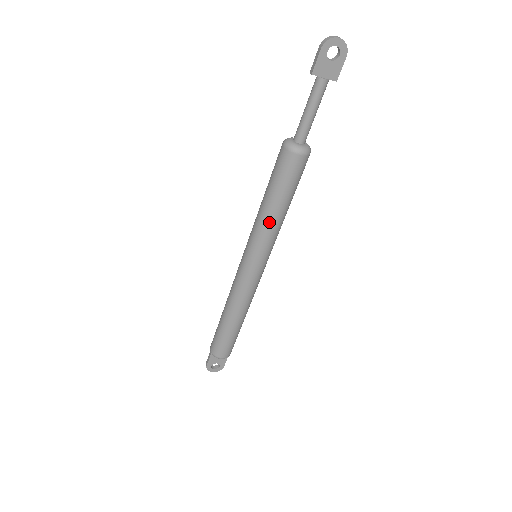
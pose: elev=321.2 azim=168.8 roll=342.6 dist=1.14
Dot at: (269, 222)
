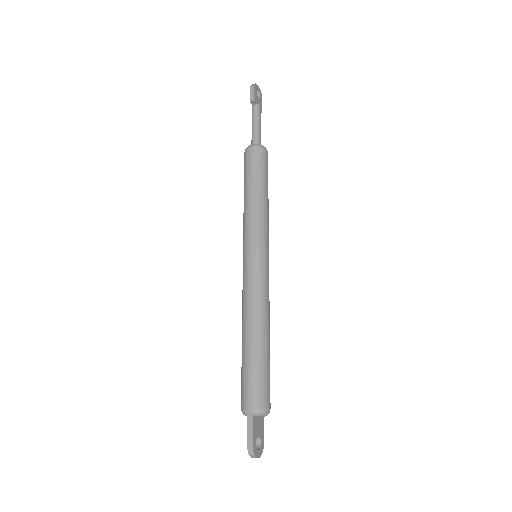
Dot at: (264, 207)
